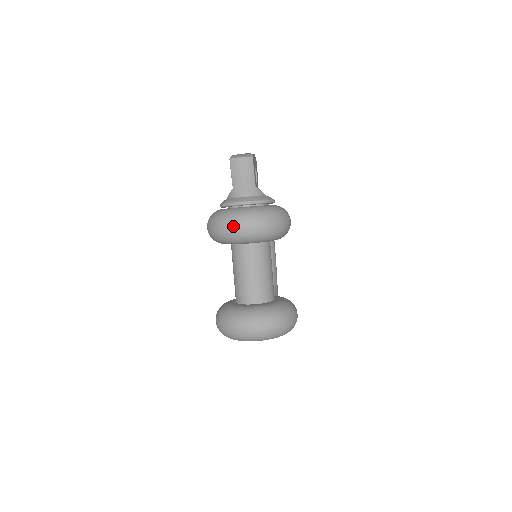
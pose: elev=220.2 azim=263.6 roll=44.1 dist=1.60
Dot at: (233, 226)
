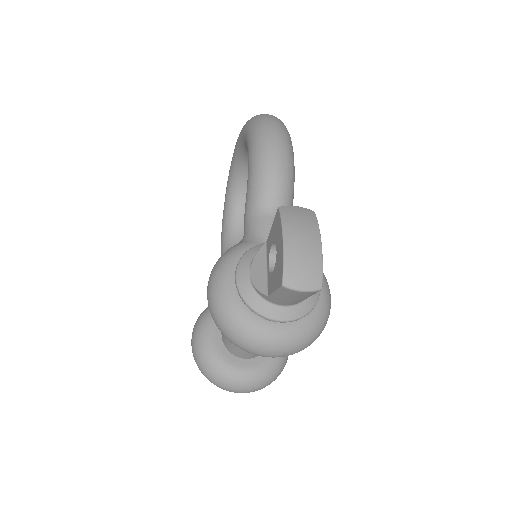
Dot at: (255, 353)
